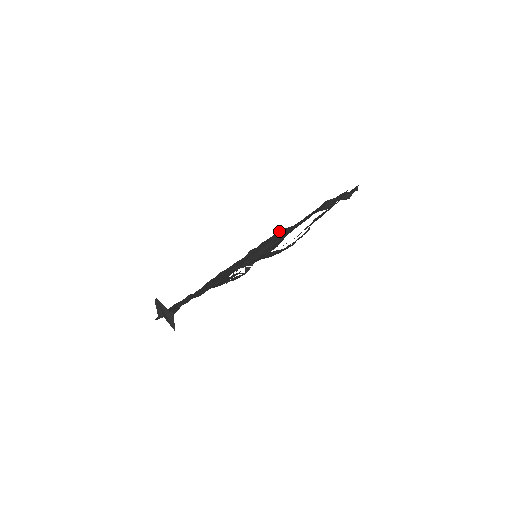
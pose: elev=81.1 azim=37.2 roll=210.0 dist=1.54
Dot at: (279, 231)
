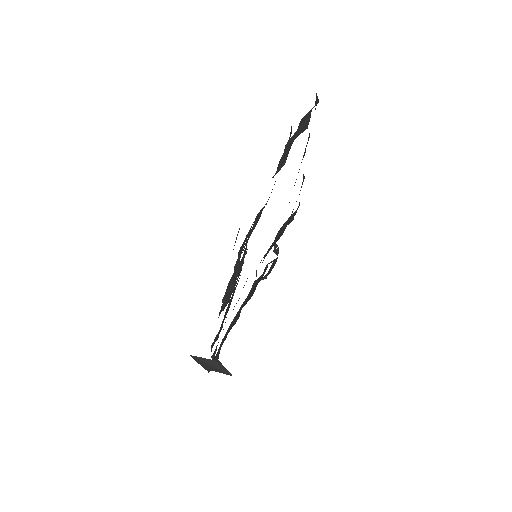
Dot at: occluded
